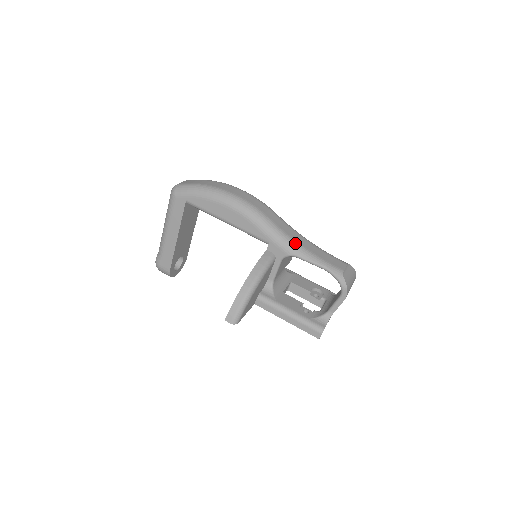
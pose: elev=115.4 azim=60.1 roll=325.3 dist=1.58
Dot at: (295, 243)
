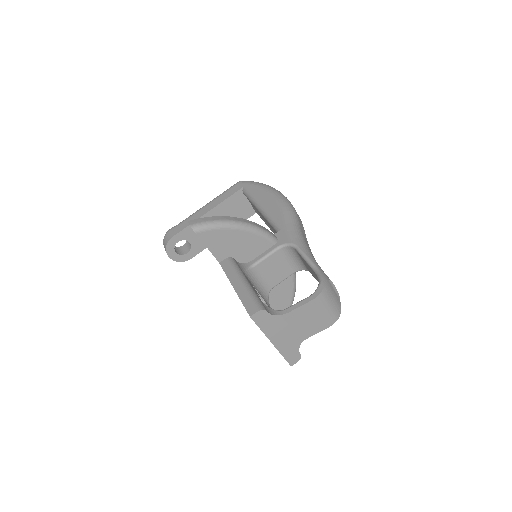
Dot at: (305, 242)
